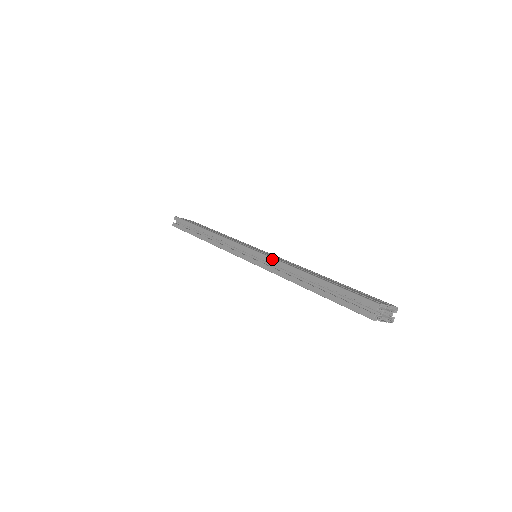
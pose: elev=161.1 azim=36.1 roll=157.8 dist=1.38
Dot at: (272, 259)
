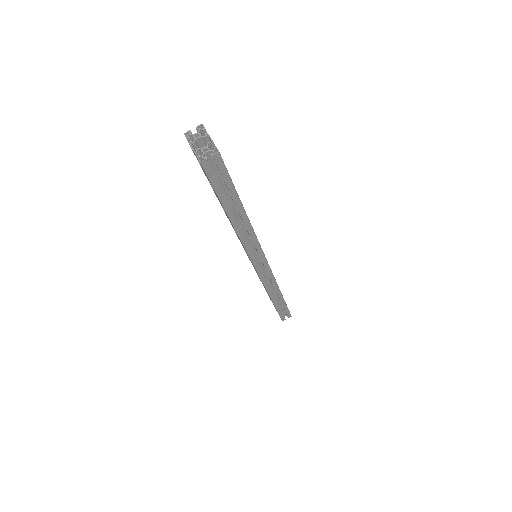
Dot at: occluded
